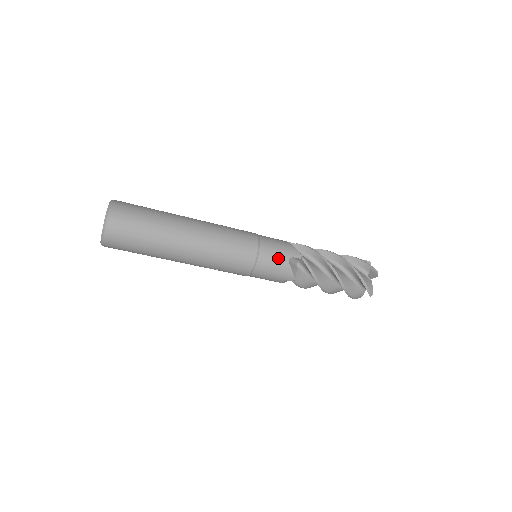
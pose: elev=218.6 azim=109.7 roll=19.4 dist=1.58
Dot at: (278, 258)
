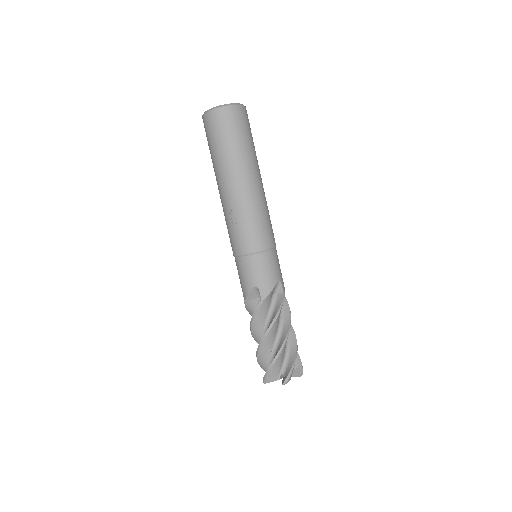
Dot at: (276, 270)
